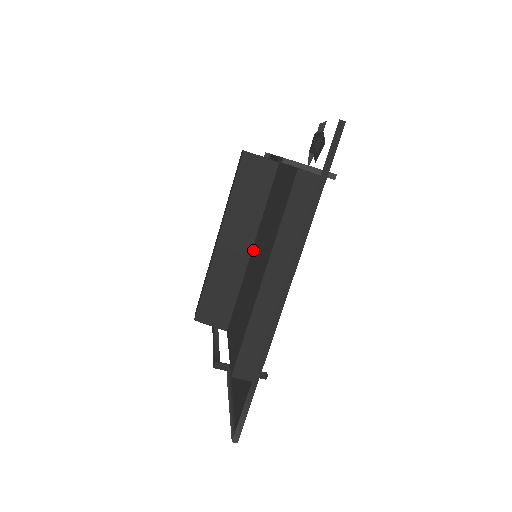
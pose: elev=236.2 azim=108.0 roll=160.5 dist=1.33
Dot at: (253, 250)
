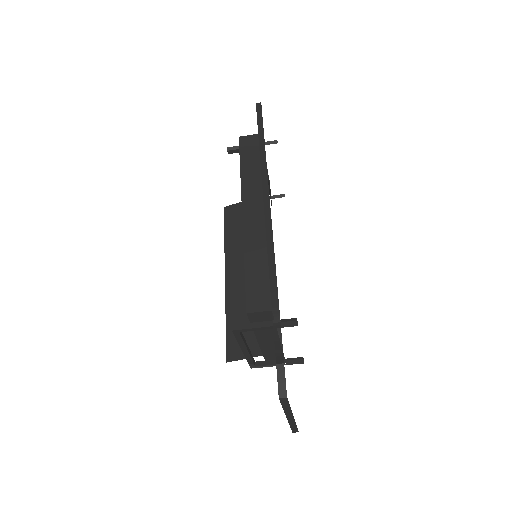
Dot at: occluded
